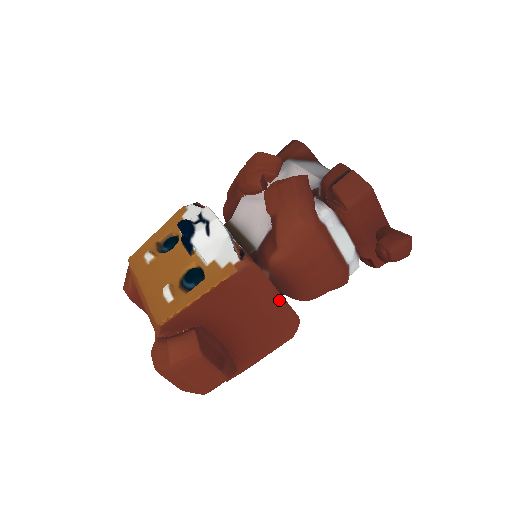
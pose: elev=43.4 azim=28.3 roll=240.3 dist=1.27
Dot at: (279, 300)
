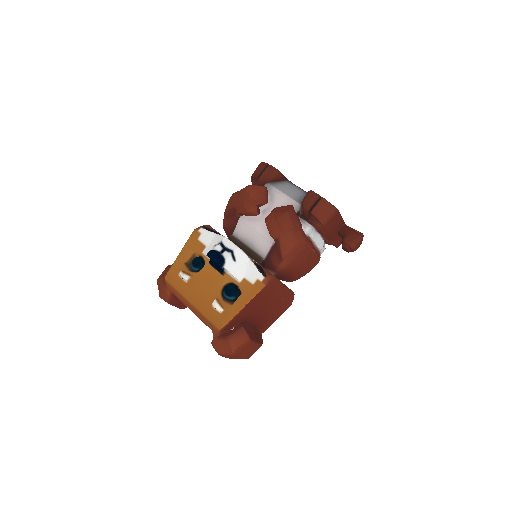
Dot at: (285, 289)
